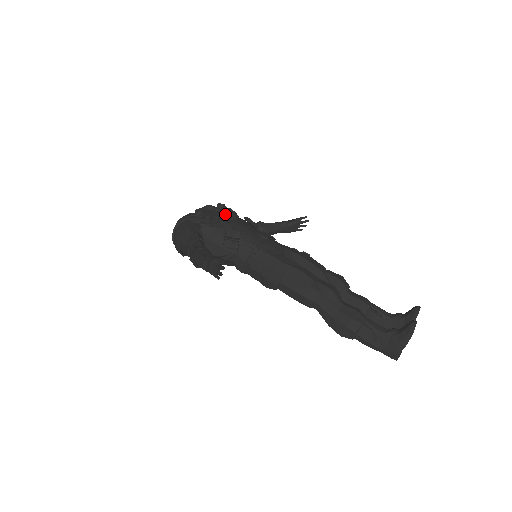
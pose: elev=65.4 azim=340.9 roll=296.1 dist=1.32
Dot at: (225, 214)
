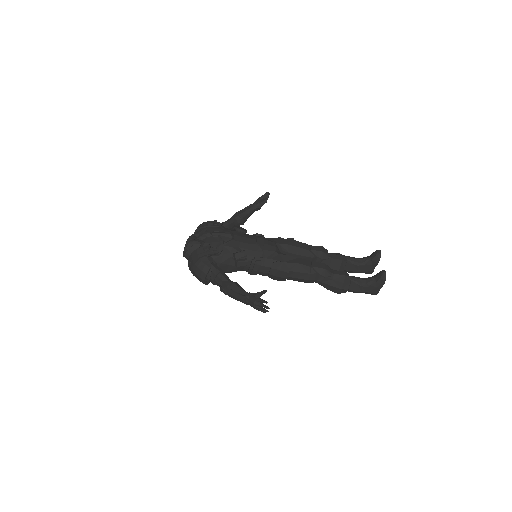
Dot at: (224, 238)
